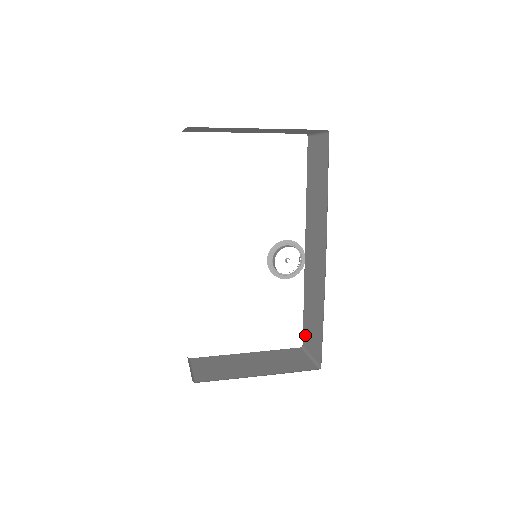
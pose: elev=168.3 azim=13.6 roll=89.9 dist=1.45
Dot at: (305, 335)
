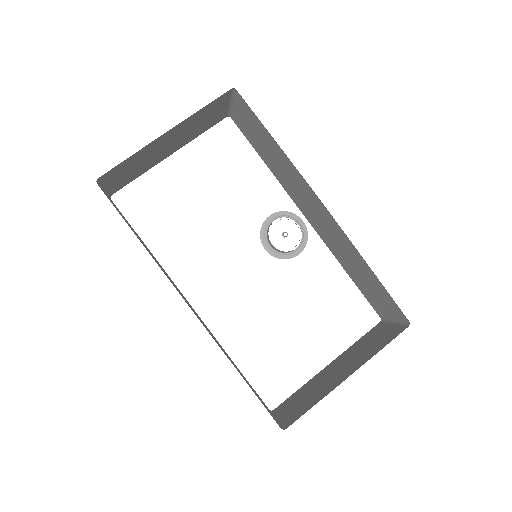
Dot at: (373, 305)
